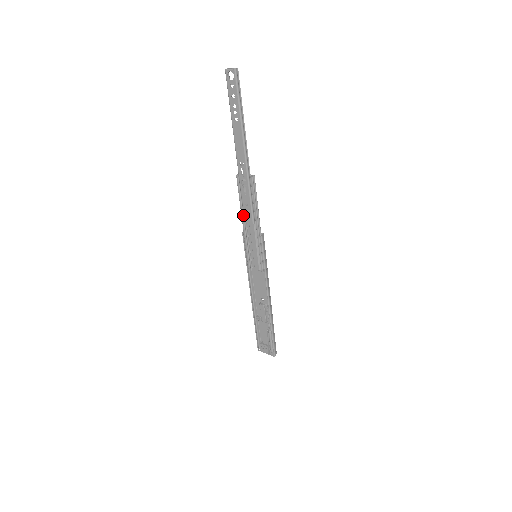
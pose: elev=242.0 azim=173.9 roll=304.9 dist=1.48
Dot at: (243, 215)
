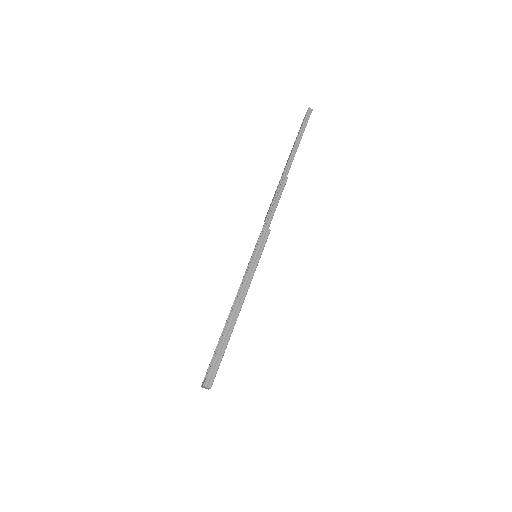
Dot at: occluded
